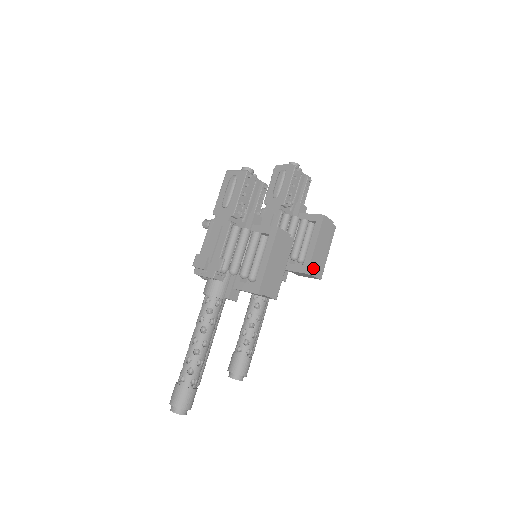
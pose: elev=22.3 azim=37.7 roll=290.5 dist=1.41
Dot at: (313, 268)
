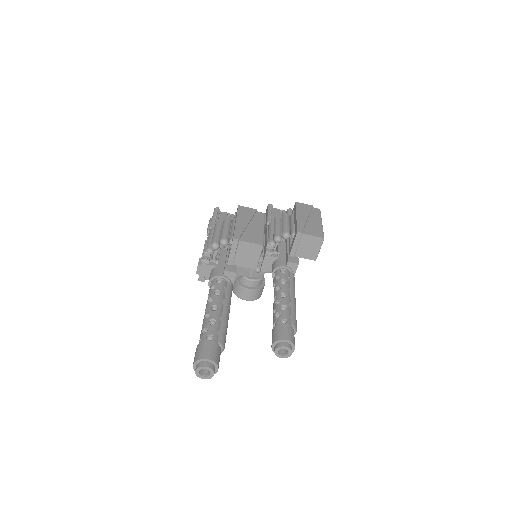
Dot at: (305, 231)
